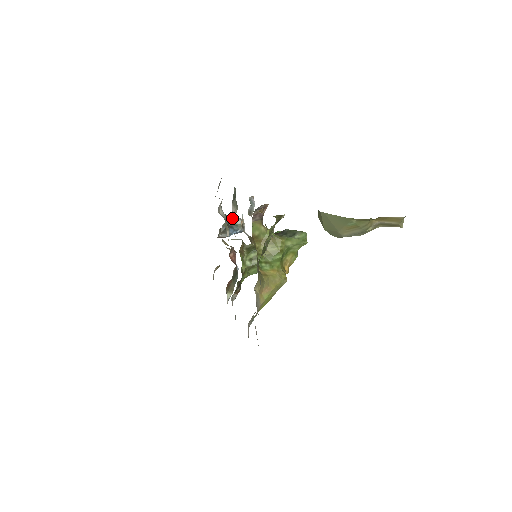
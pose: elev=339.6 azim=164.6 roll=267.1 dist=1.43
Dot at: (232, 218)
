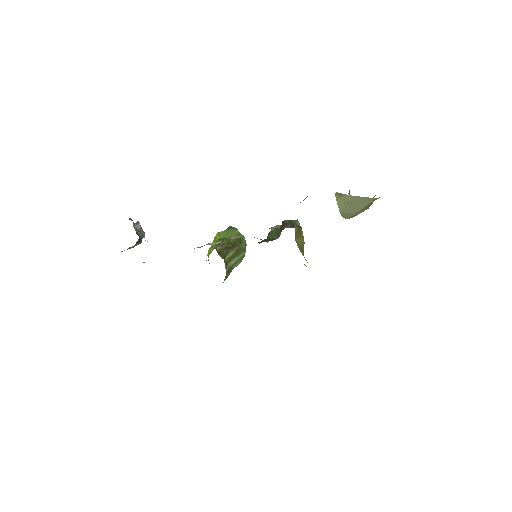
Dot at: (133, 222)
